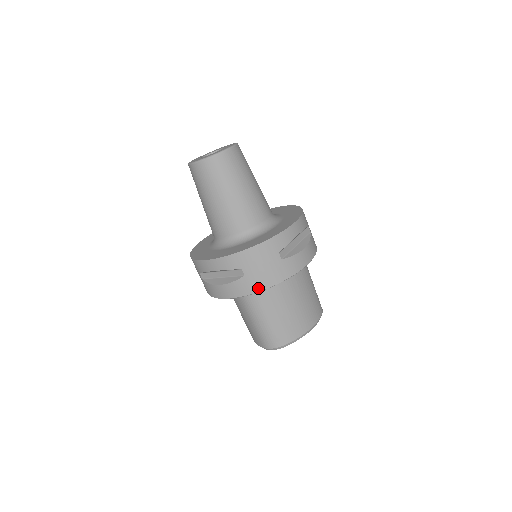
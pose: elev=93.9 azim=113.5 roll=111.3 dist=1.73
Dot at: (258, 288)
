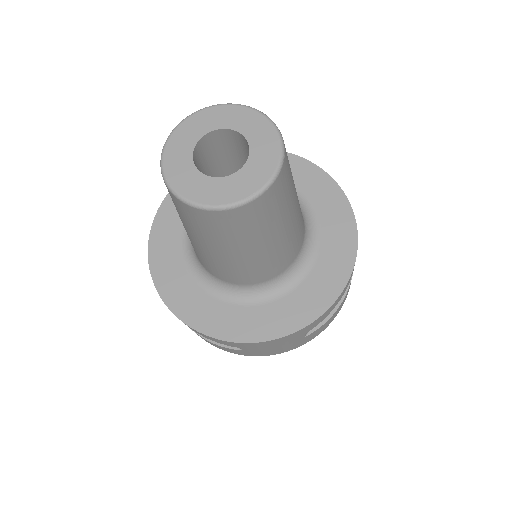
Dot at: (258, 355)
